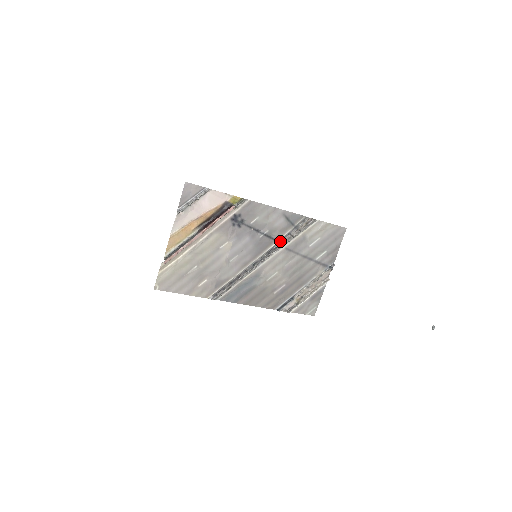
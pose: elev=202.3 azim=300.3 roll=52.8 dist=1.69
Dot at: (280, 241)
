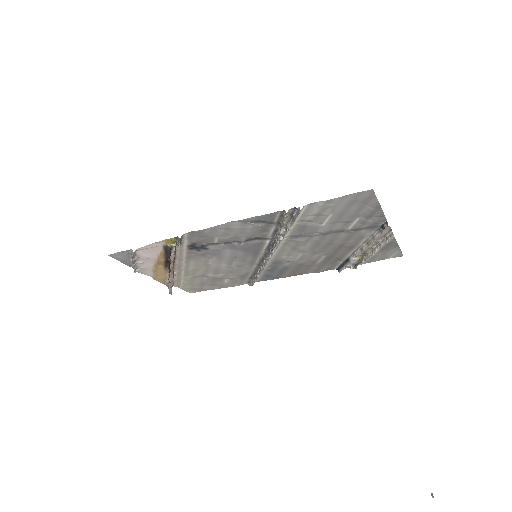
Dot at: (272, 238)
